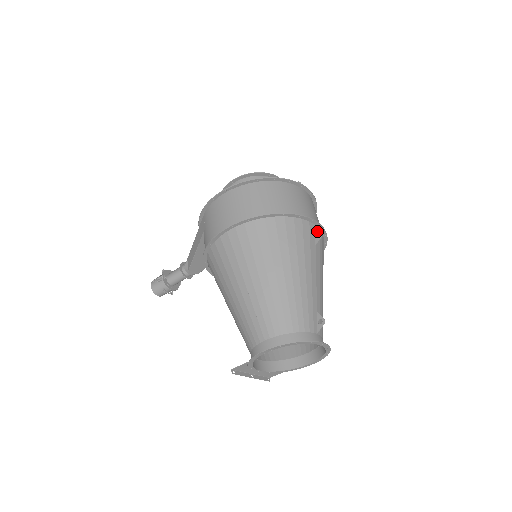
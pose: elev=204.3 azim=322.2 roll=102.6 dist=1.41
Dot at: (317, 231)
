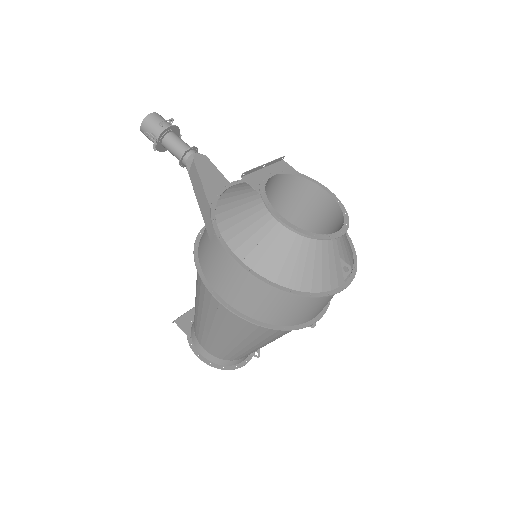
Dot at: occluded
